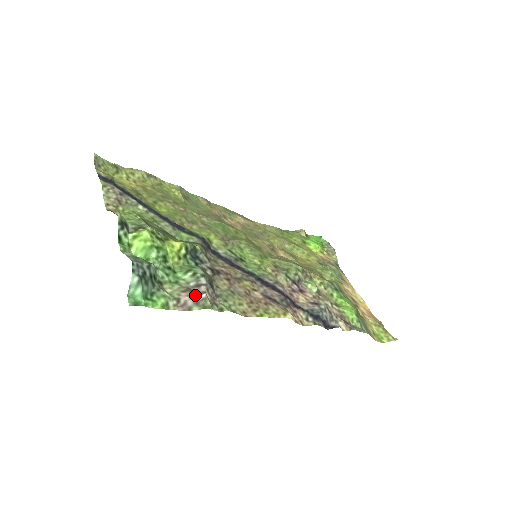
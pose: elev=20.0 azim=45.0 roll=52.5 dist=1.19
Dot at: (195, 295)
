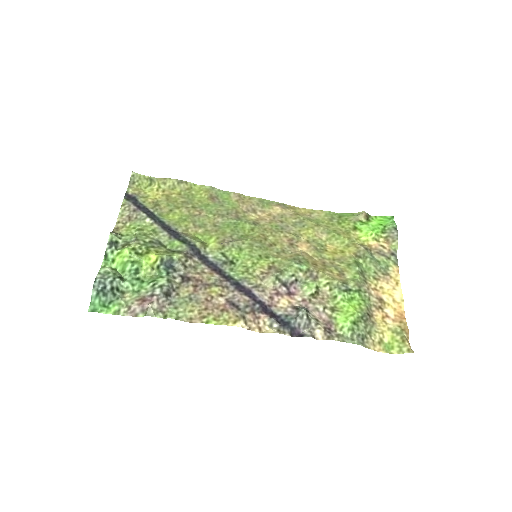
Dot at: (144, 304)
